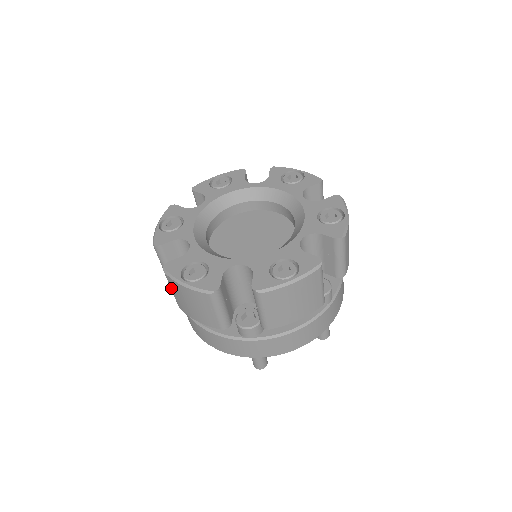
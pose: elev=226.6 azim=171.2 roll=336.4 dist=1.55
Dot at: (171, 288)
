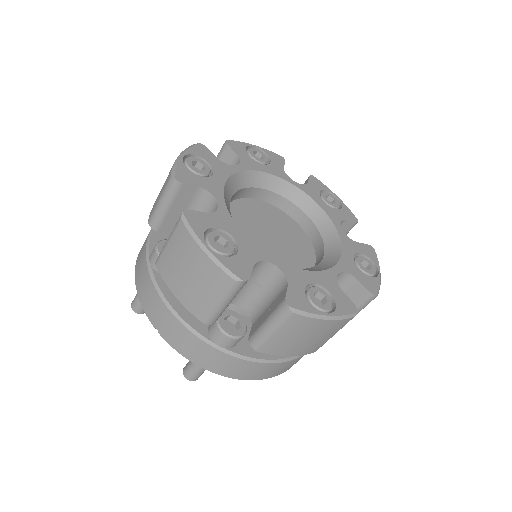
Dot at: (171, 241)
